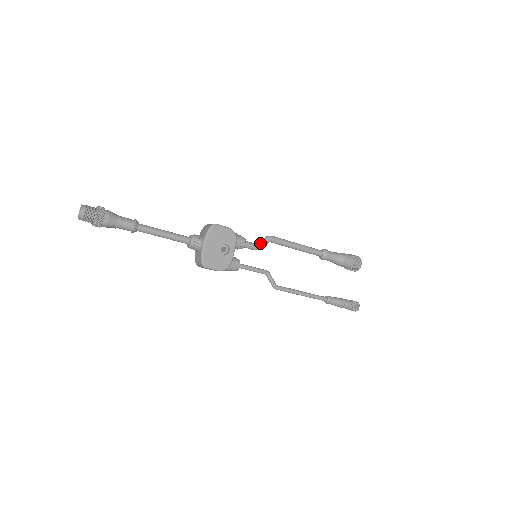
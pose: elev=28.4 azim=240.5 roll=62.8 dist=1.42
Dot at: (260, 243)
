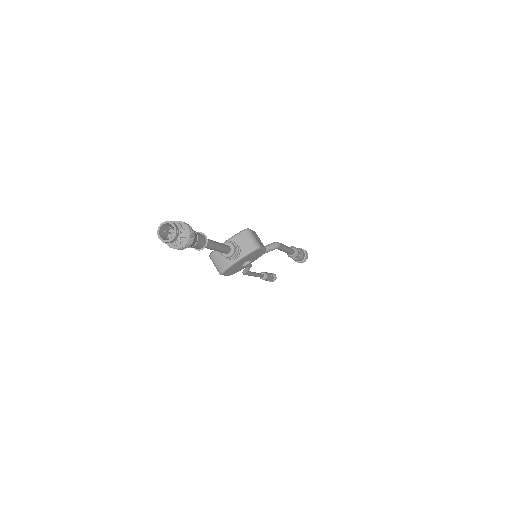
Dot at: (269, 251)
